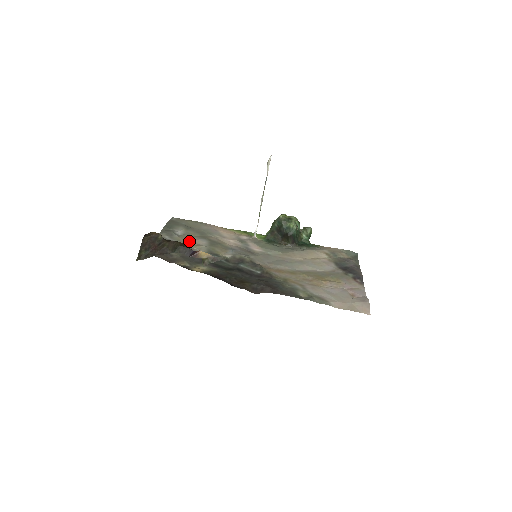
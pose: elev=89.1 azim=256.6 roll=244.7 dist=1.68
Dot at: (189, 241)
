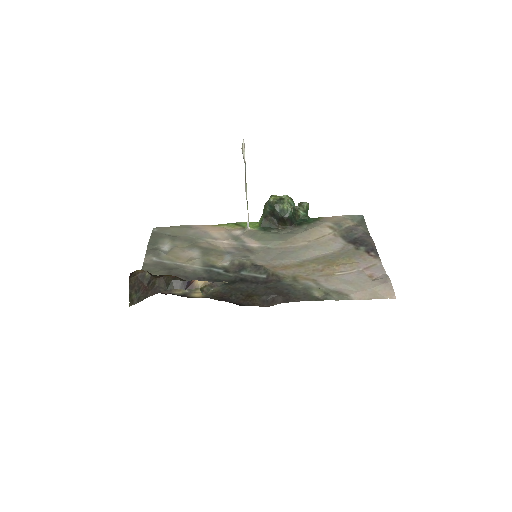
Dot at: (179, 257)
